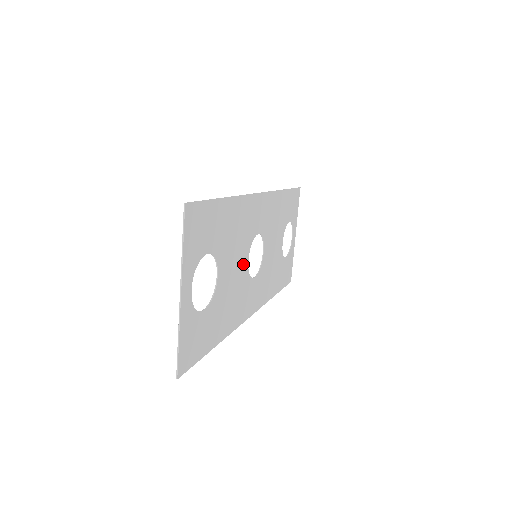
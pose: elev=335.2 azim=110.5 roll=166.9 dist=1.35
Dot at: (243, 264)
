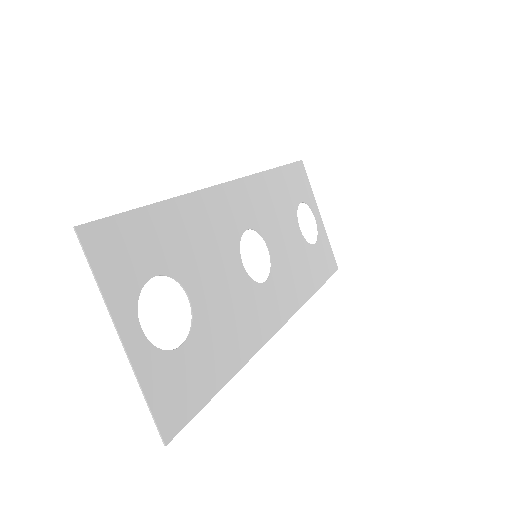
Dot at: (235, 271)
